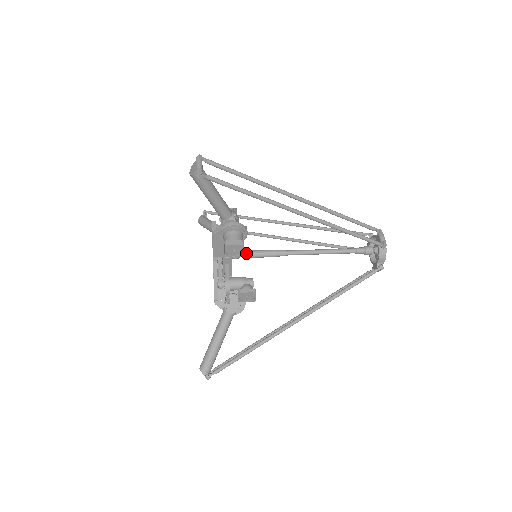
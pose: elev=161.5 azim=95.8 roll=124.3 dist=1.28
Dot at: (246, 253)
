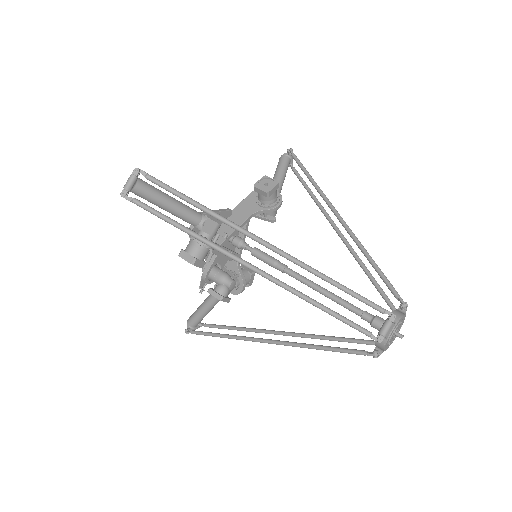
Dot at: (248, 248)
